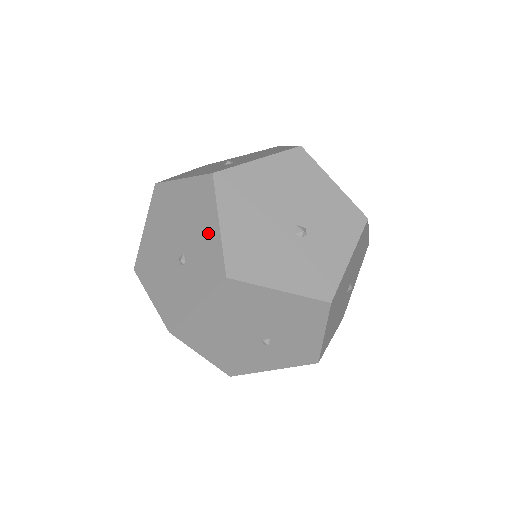
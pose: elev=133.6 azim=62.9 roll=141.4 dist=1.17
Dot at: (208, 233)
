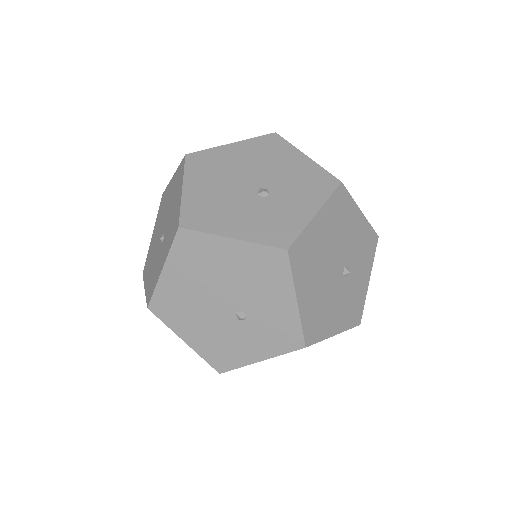
Dot at: (176, 202)
